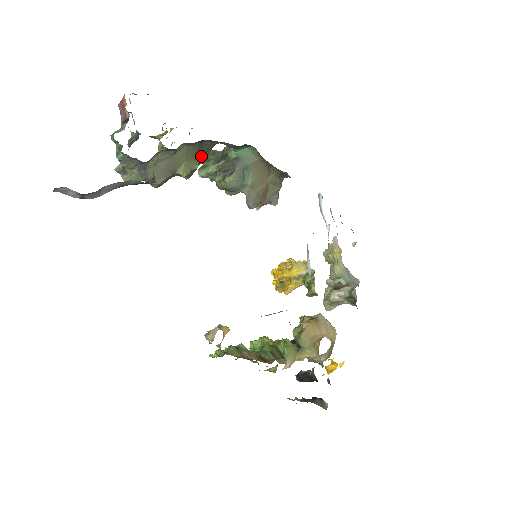
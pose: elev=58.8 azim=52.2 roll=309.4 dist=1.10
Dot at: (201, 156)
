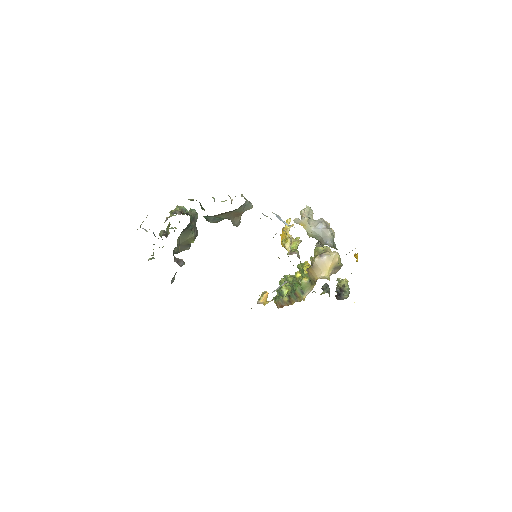
Dot at: (191, 229)
